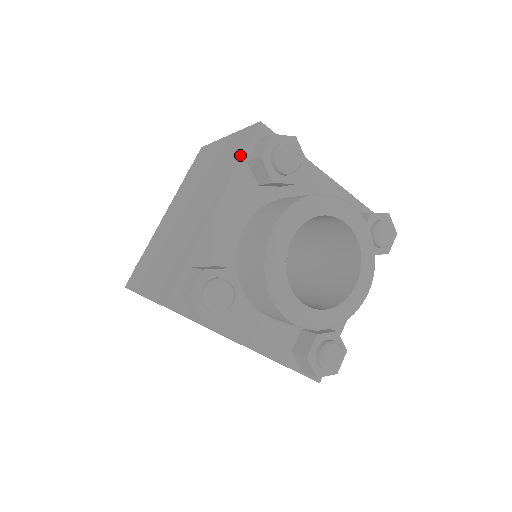
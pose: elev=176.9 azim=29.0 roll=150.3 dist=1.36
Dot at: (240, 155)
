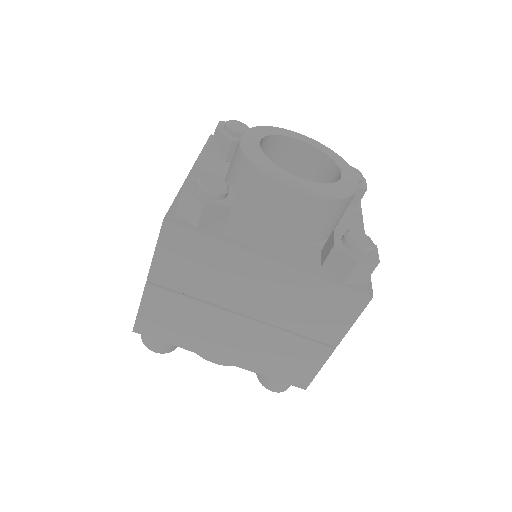
Dot at: occluded
